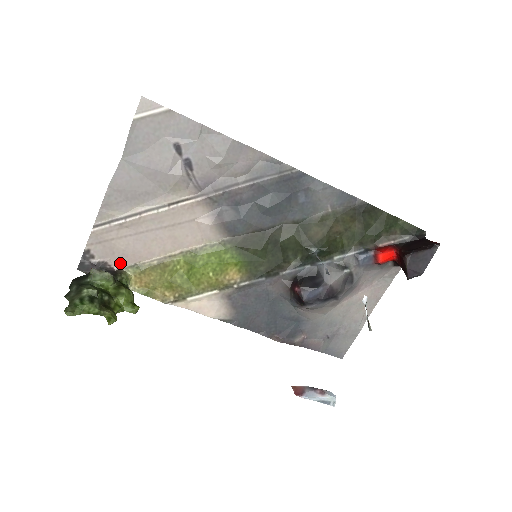
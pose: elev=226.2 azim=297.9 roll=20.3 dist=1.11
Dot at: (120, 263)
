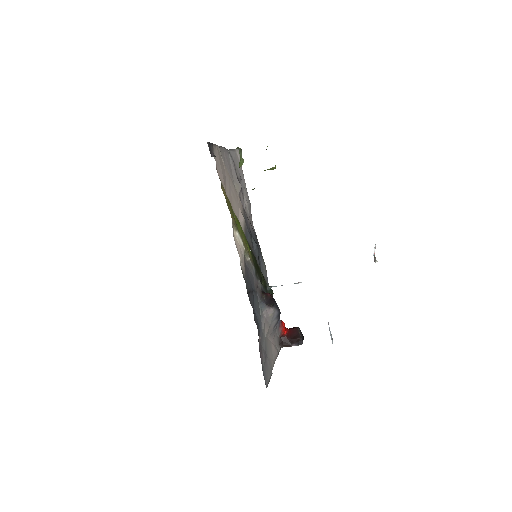
Dot at: (218, 172)
